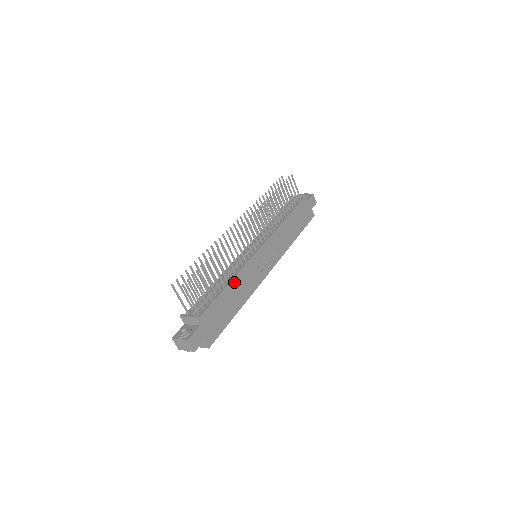
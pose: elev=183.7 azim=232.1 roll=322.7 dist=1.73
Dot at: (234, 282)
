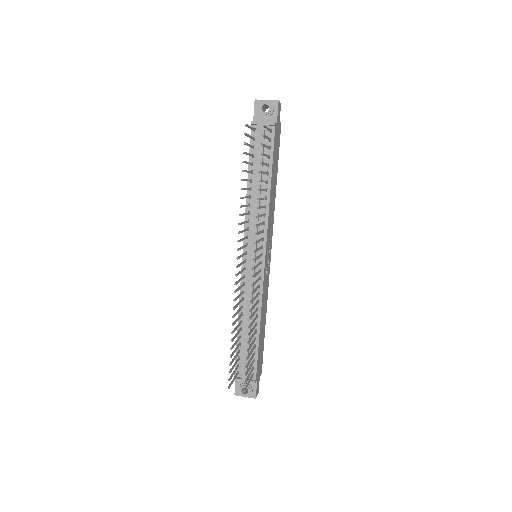
Dot at: (261, 318)
